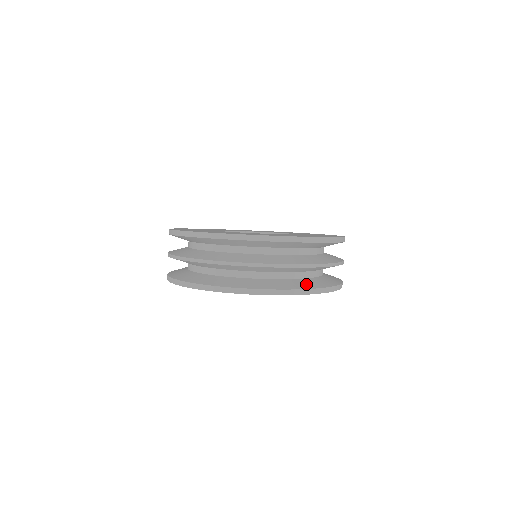
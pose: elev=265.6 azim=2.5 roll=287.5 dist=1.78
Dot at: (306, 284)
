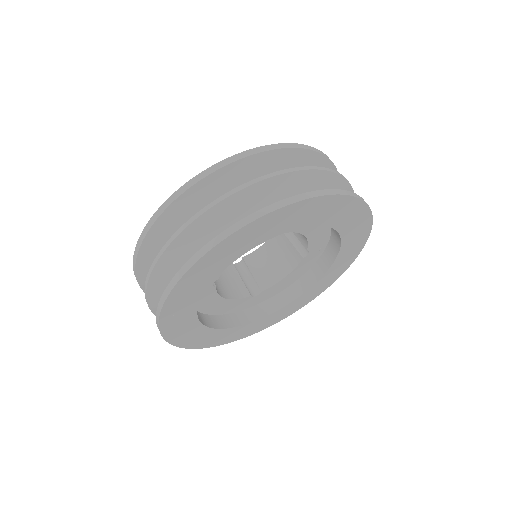
Dot at: occluded
